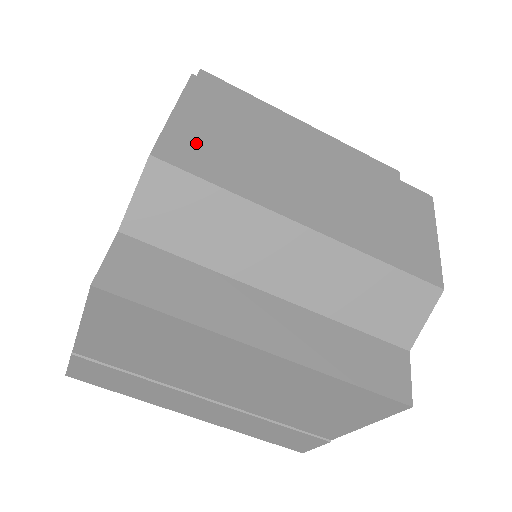
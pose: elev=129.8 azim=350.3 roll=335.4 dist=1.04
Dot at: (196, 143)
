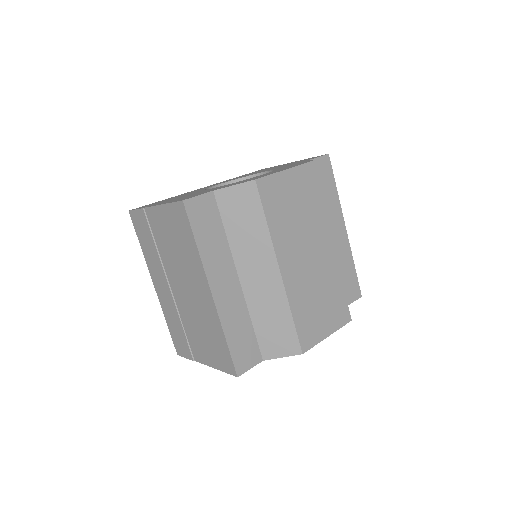
Dot at: (278, 192)
